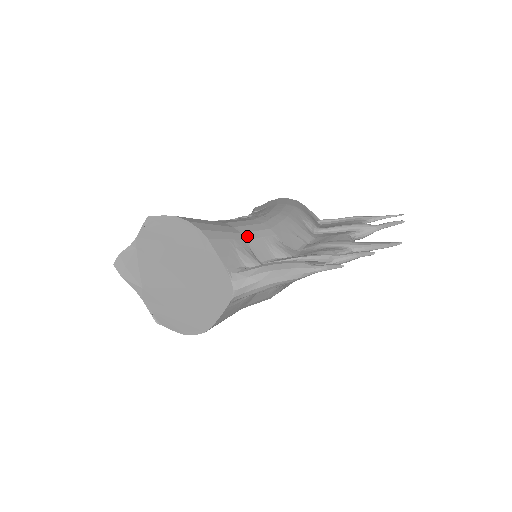
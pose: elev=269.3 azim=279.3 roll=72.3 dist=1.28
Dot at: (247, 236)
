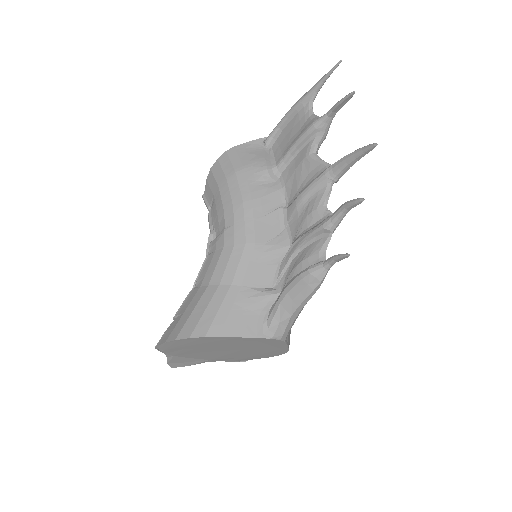
Dot at: (238, 281)
